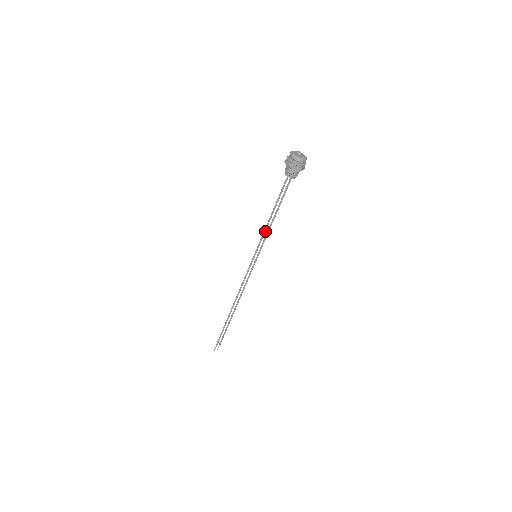
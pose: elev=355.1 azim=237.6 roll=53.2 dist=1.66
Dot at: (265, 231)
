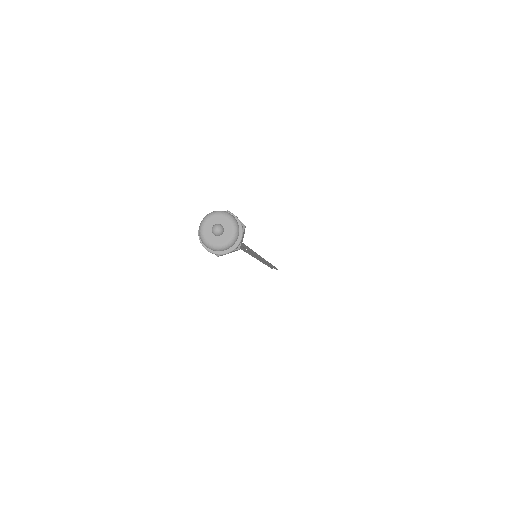
Dot at: (245, 251)
